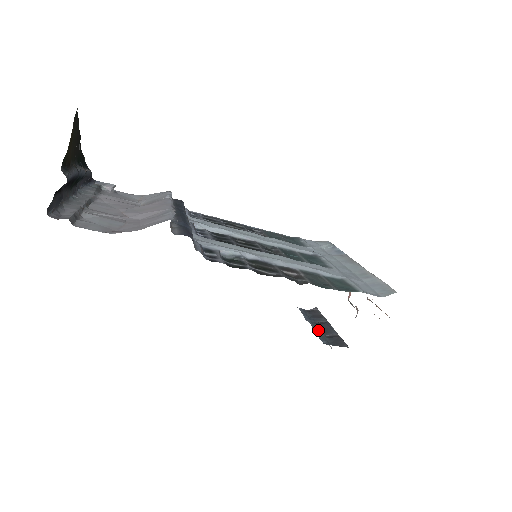
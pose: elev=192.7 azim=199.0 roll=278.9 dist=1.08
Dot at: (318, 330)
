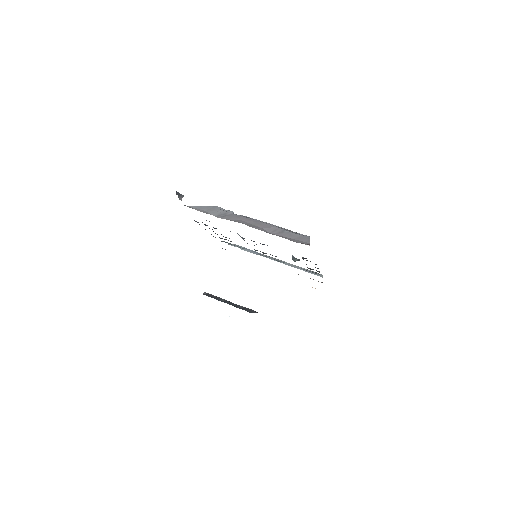
Dot at: (233, 305)
